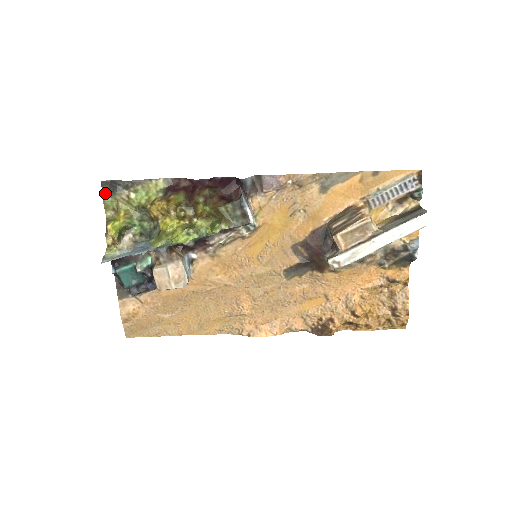
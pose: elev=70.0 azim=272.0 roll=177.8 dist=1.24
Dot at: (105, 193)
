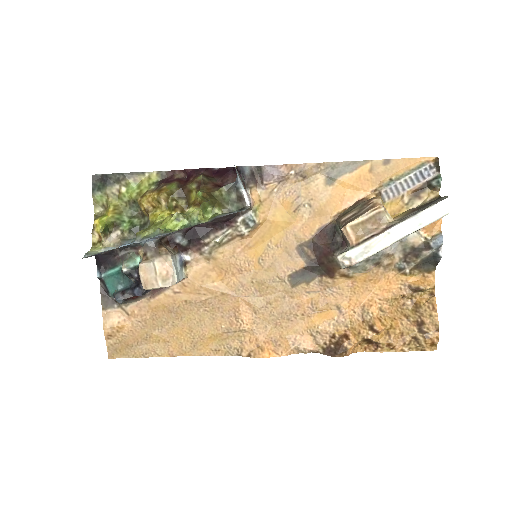
Dot at: (95, 188)
